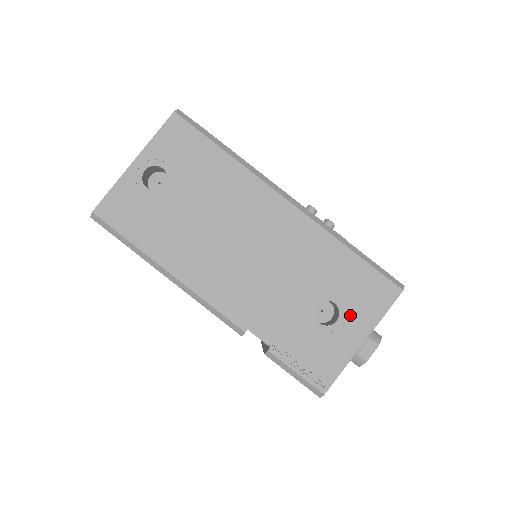
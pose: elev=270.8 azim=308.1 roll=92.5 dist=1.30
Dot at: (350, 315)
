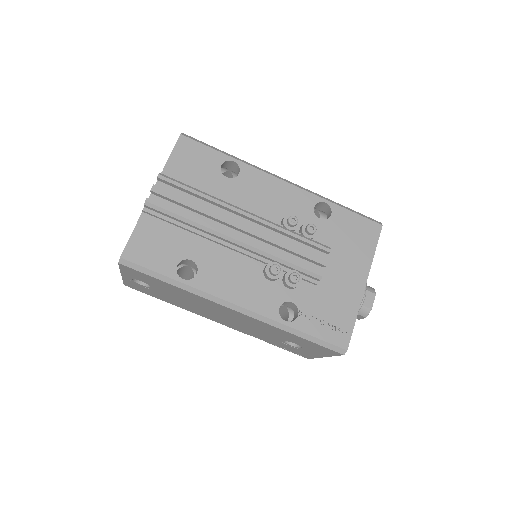
Dot at: (309, 349)
